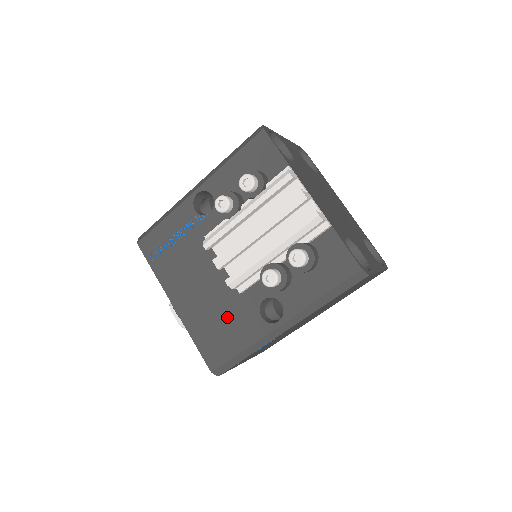
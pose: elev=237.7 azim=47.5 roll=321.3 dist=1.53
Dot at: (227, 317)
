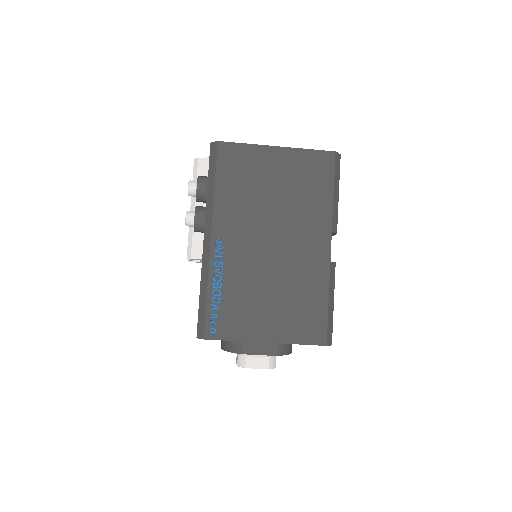
Dot at: occluded
